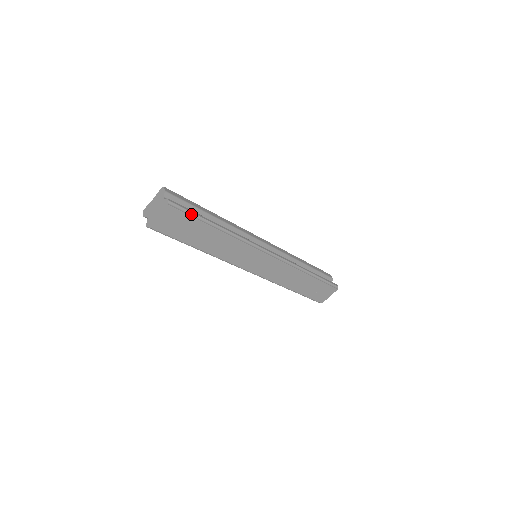
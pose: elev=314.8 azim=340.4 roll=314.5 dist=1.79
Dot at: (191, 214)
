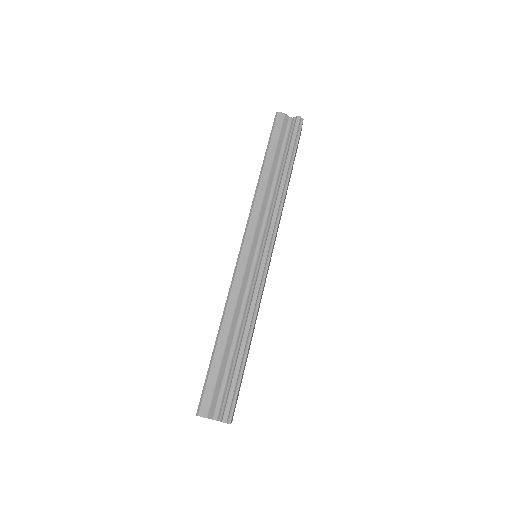
Dot at: (236, 386)
